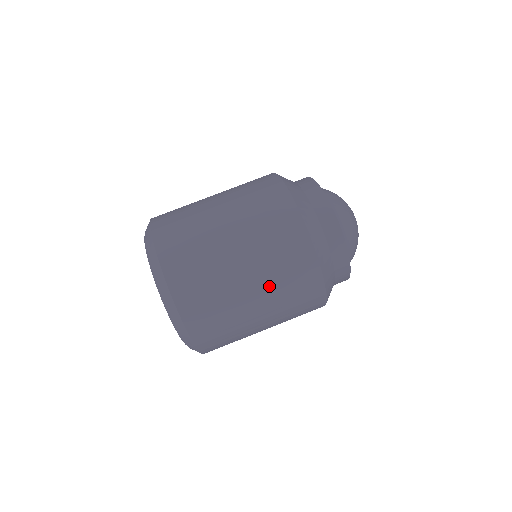
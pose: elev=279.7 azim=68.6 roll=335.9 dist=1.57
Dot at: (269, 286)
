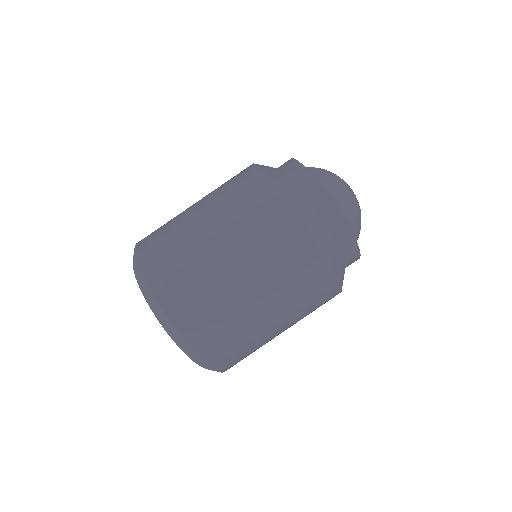
Dot at: occluded
